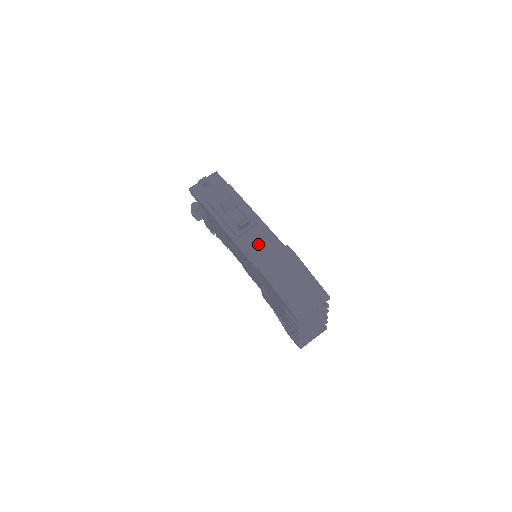
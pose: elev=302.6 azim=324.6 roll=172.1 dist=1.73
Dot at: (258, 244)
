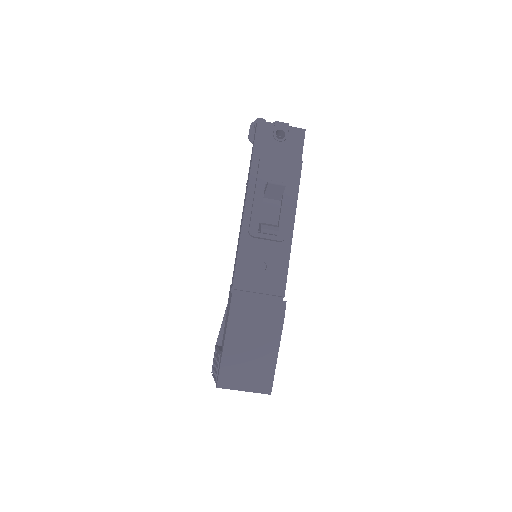
Dot at: (261, 264)
